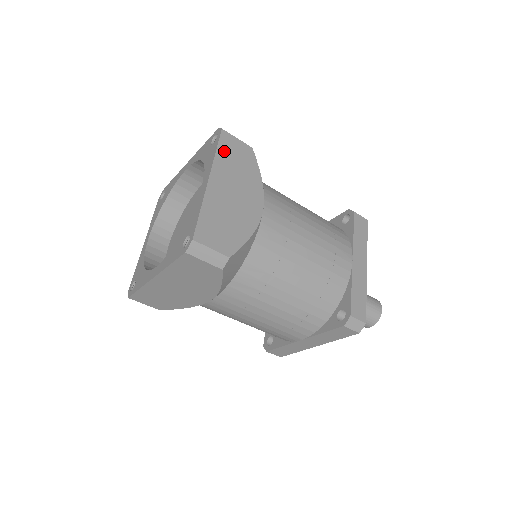
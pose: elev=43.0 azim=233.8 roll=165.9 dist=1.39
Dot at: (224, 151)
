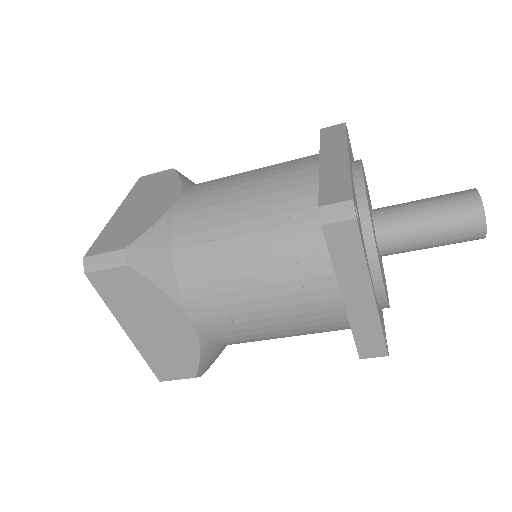
Dot at: (139, 187)
